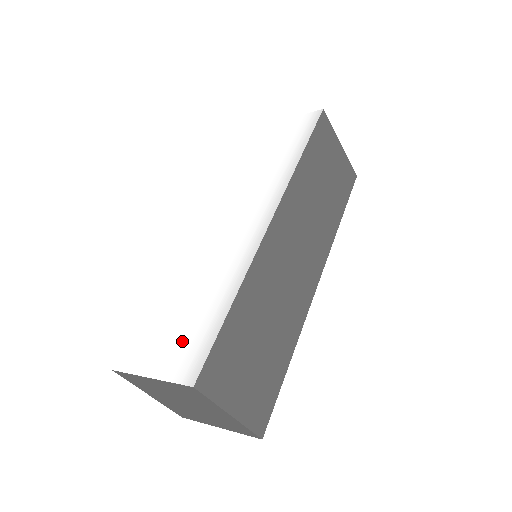
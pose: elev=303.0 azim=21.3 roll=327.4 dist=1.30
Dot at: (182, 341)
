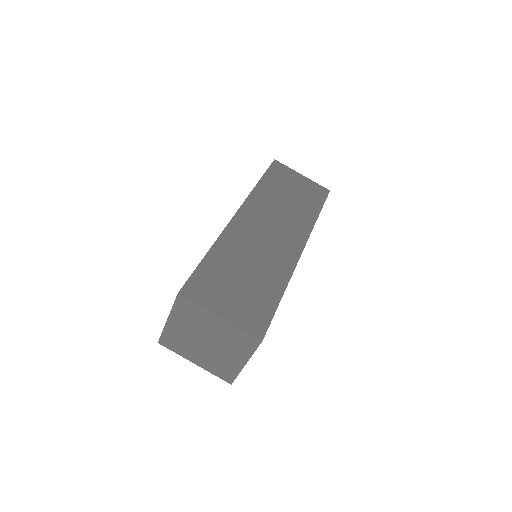
Dot at: occluded
